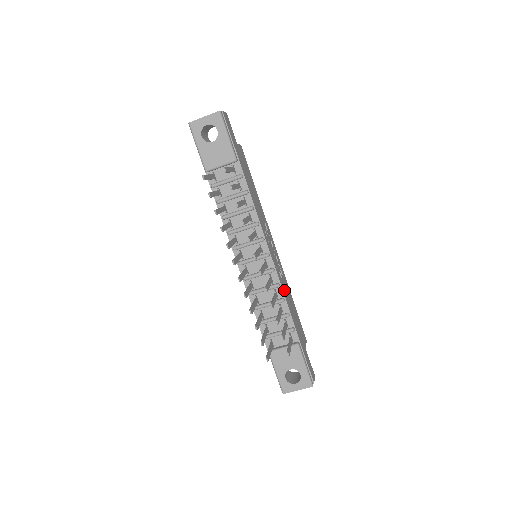
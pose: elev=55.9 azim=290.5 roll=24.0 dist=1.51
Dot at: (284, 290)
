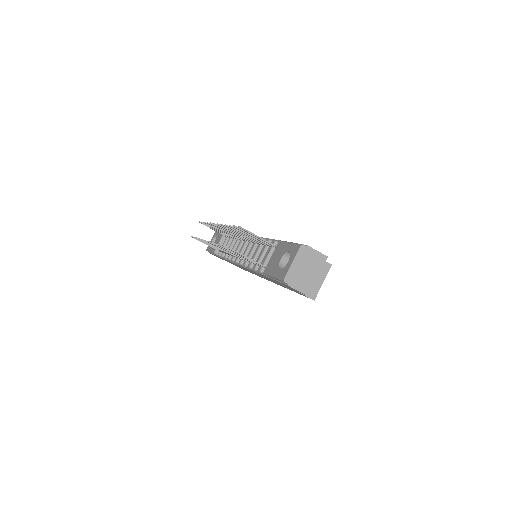
Dot at: occluded
